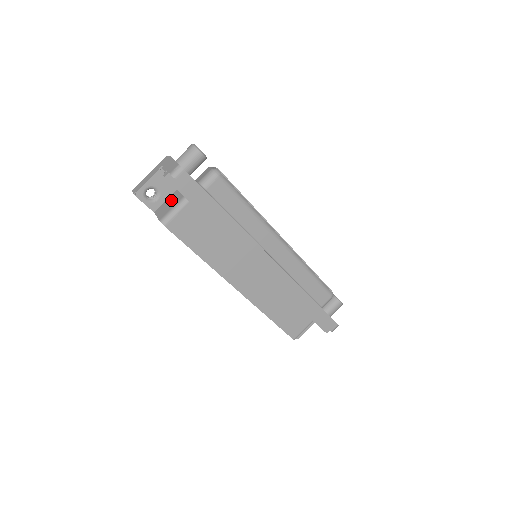
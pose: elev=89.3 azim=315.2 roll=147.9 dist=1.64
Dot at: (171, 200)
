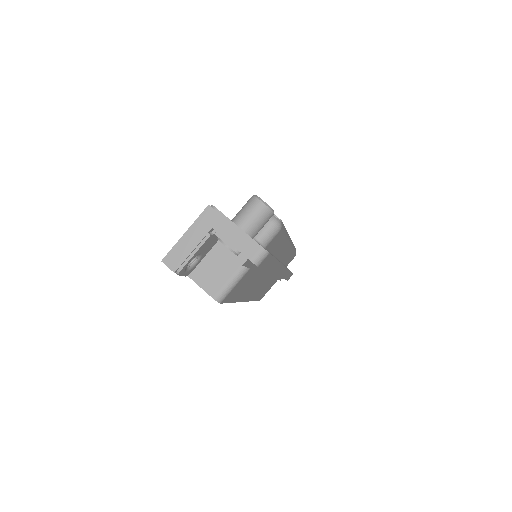
Dot at: (216, 262)
